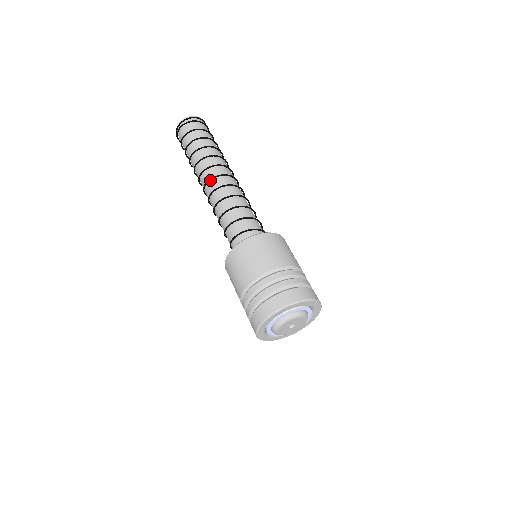
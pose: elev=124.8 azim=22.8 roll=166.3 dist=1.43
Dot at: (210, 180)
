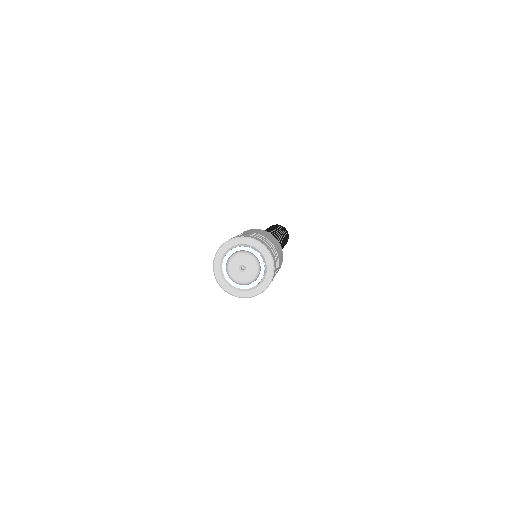
Dot at: (273, 233)
